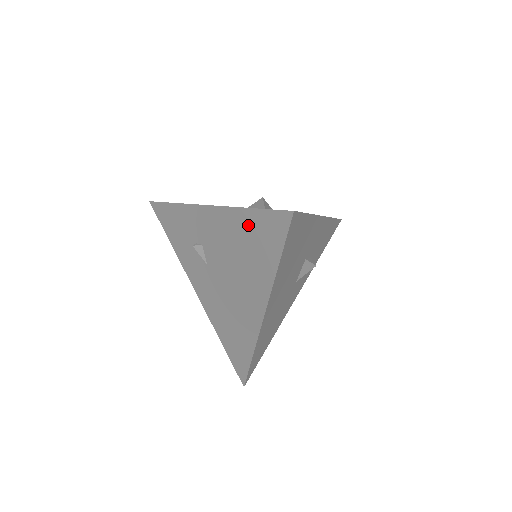
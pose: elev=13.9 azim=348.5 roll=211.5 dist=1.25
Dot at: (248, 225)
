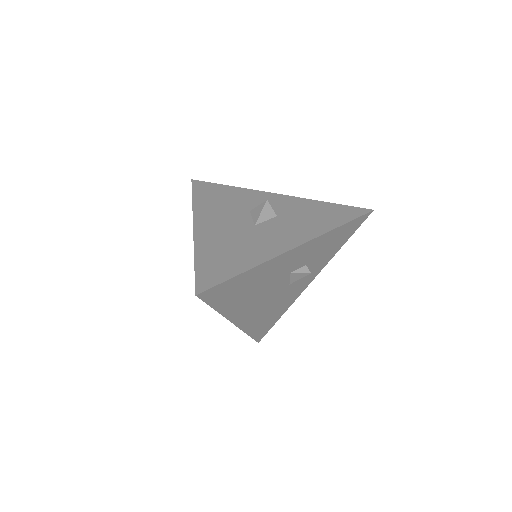
Dot at: occluded
